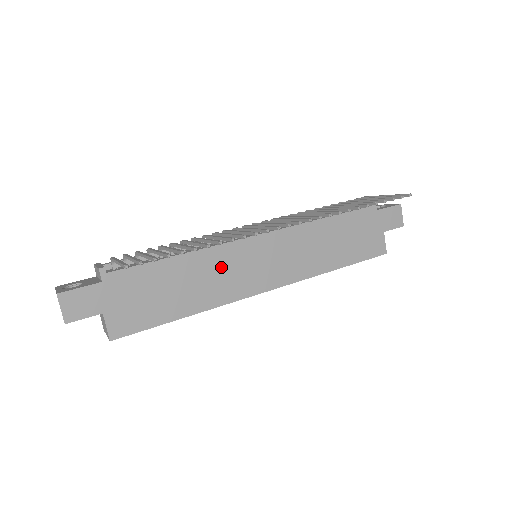
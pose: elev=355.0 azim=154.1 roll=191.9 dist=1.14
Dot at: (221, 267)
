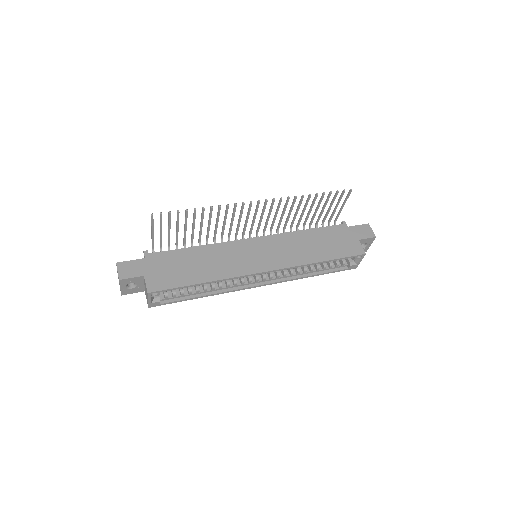
Dot at: (227, 255)
